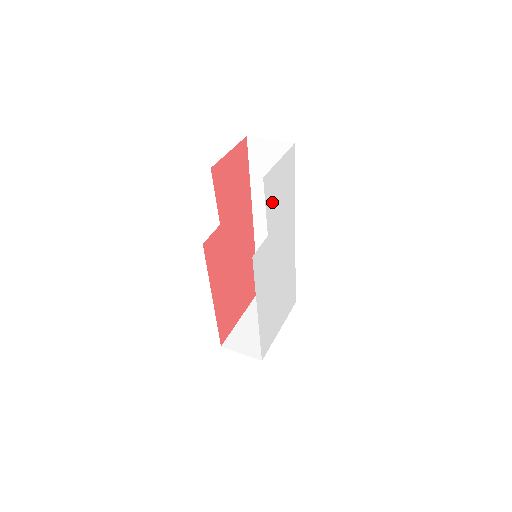
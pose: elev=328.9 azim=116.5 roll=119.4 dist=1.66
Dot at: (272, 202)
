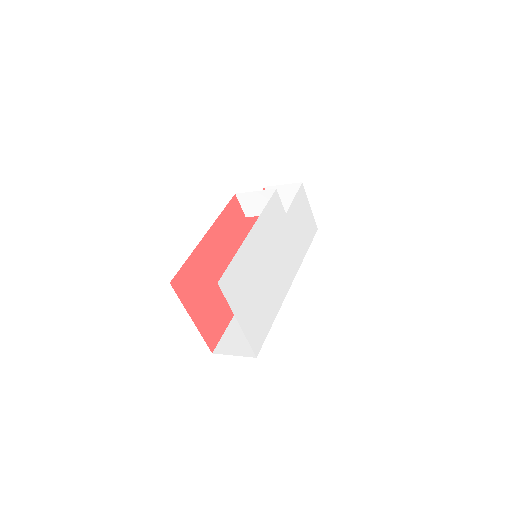
Dot at: (297, 209)
